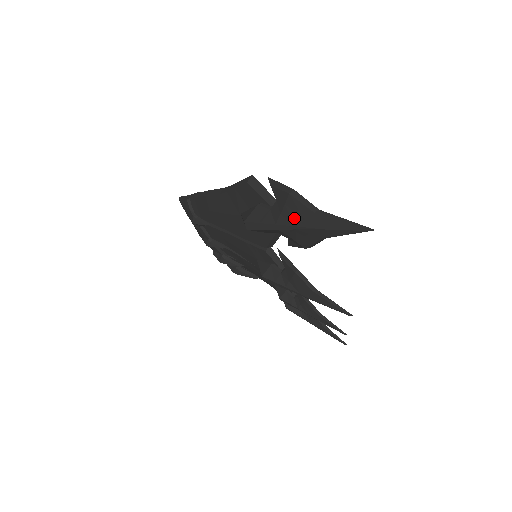
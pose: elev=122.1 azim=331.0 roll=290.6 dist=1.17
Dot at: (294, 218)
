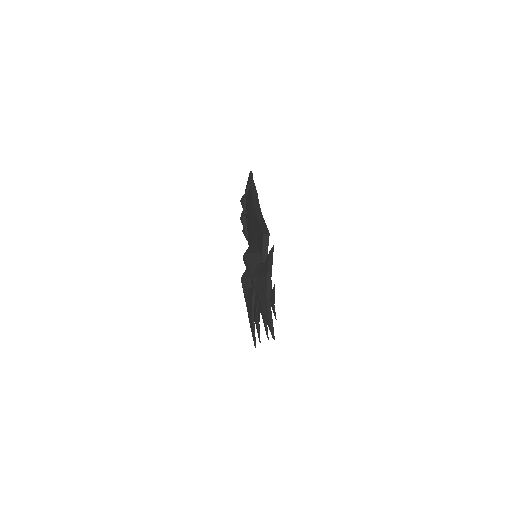
Dot at: (259, 286)
